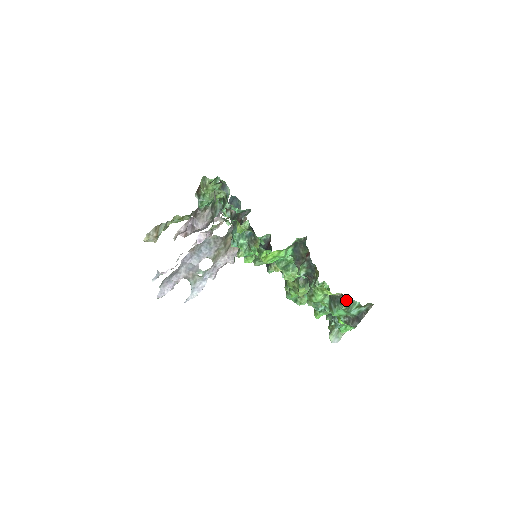
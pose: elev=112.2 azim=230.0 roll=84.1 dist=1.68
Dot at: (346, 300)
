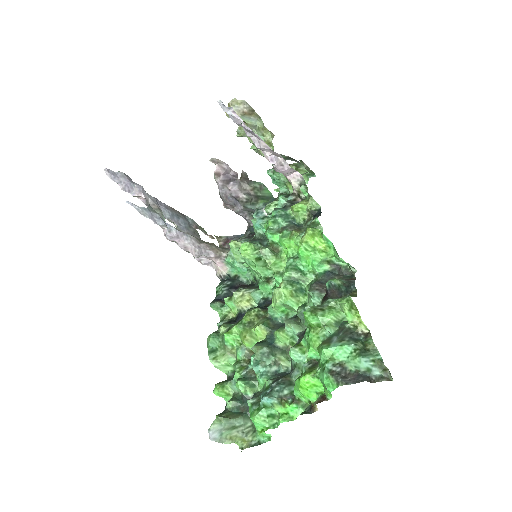
Dot at: (366, 343)
